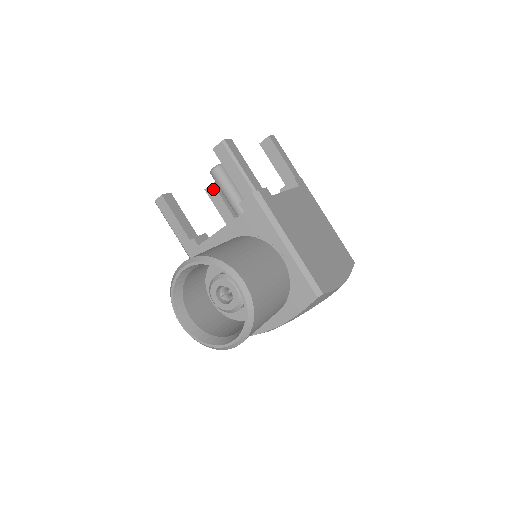
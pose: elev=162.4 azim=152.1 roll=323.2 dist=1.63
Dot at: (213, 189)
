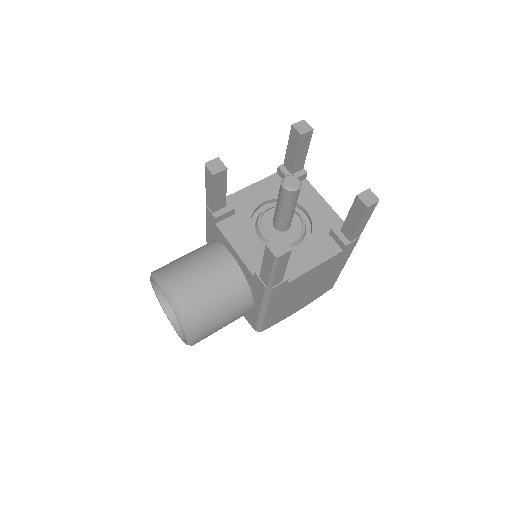
Dot at: (297, 137)
